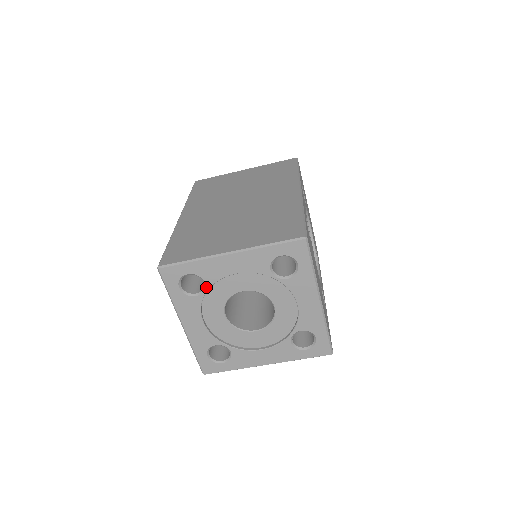
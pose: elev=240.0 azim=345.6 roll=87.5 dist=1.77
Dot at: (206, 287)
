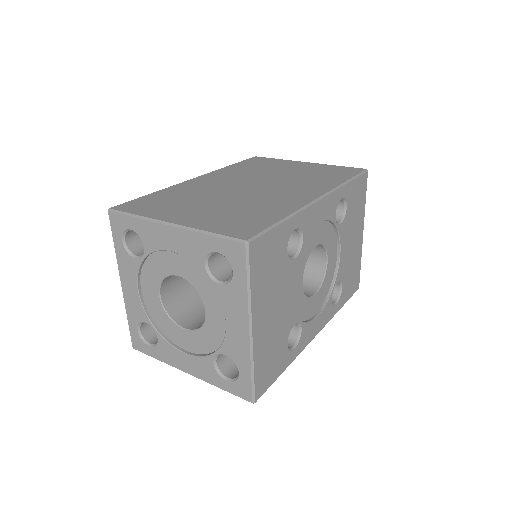
Dot at: (144, 253)
